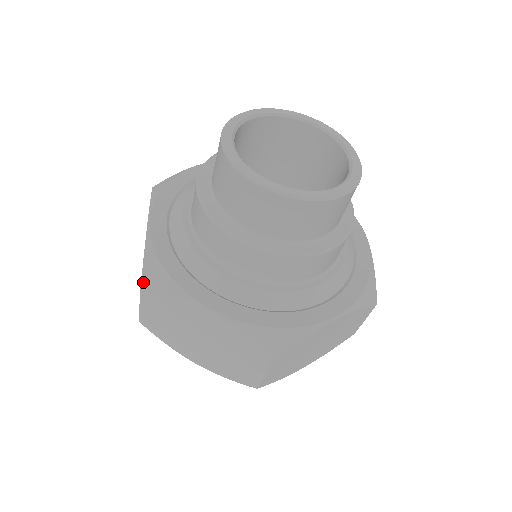
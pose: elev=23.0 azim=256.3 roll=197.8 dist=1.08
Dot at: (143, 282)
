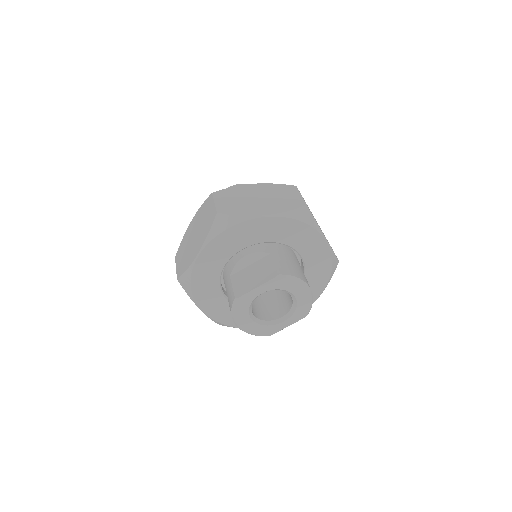
Dot at: occluded
